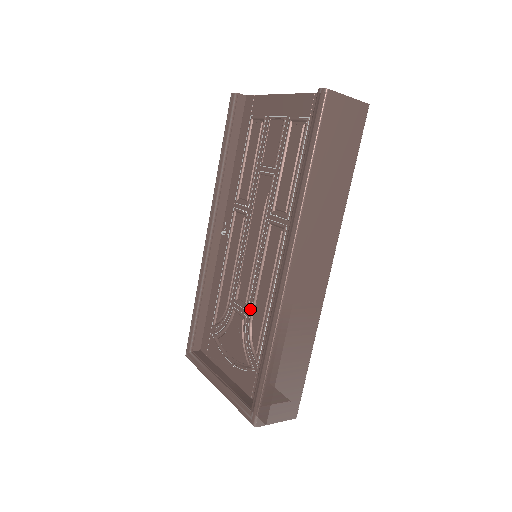
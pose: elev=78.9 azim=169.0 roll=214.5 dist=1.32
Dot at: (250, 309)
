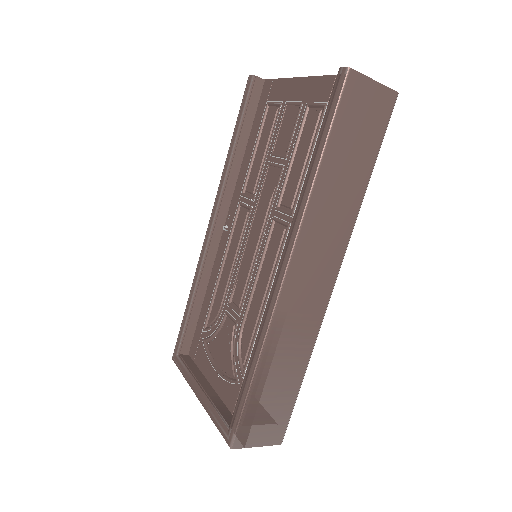
Dot at: (242, 314)
